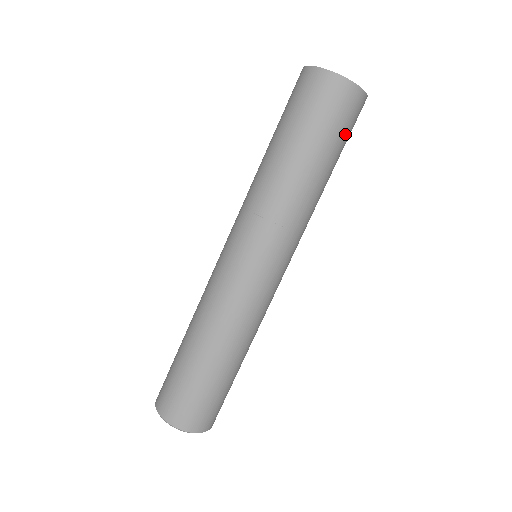
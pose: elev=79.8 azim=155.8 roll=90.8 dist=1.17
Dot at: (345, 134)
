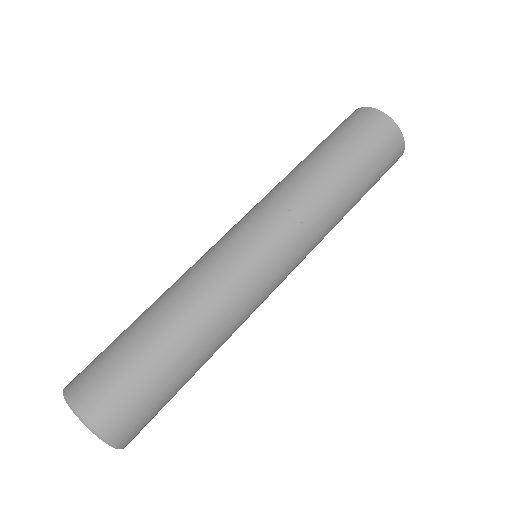
Dot at: occluded
